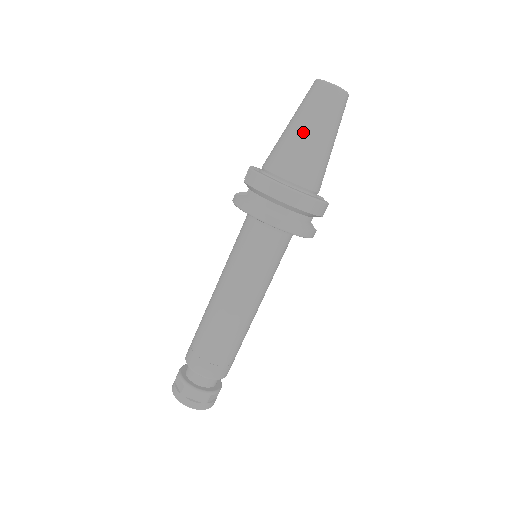
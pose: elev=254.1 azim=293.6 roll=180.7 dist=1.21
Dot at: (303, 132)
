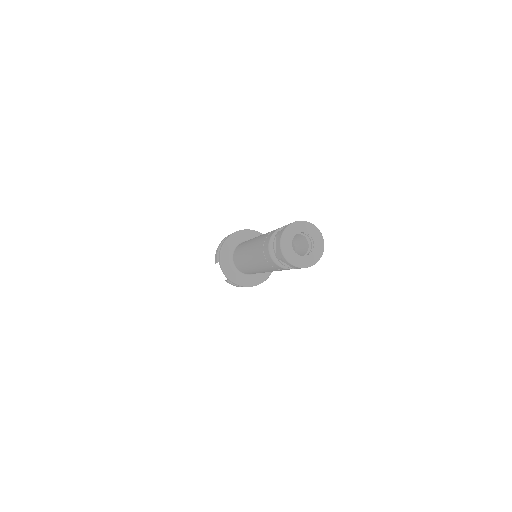
Dot at: occluded
